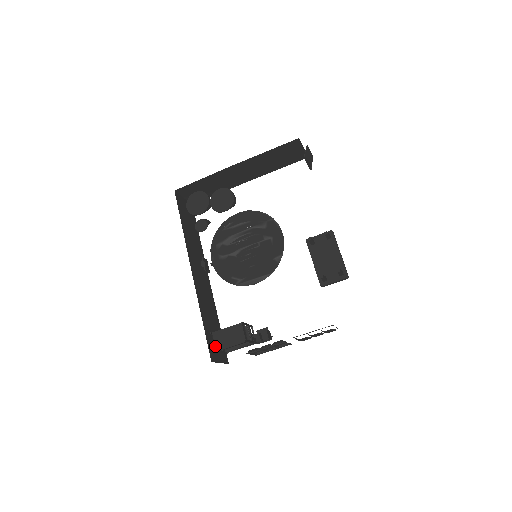
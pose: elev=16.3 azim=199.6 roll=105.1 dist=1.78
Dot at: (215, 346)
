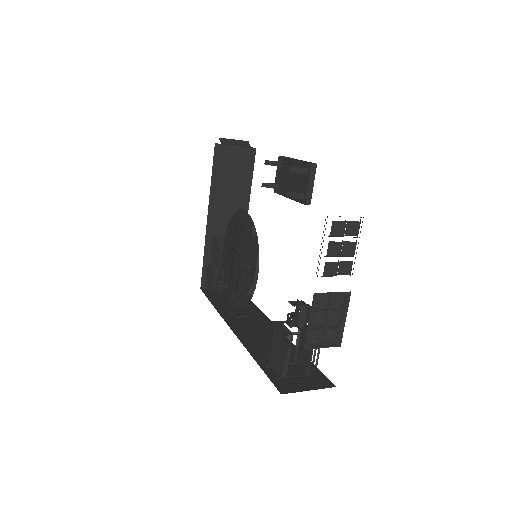
Dot at: occluded
